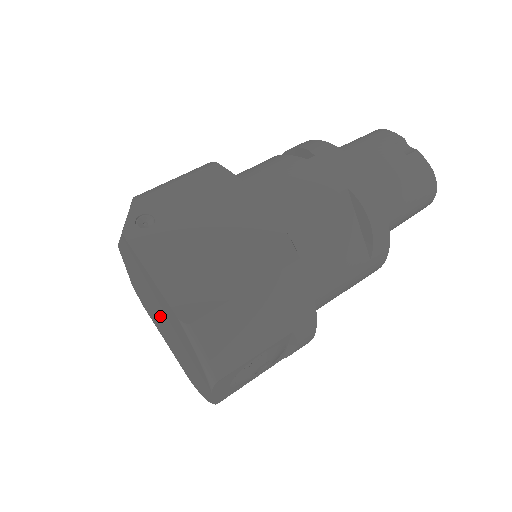
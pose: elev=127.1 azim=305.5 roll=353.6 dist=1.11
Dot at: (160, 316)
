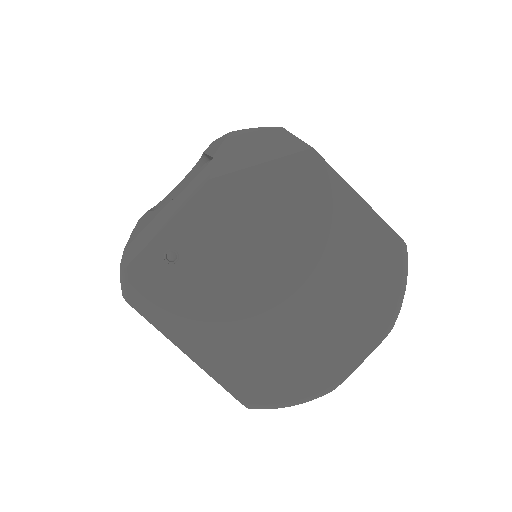
Dot at: (277, 277)
